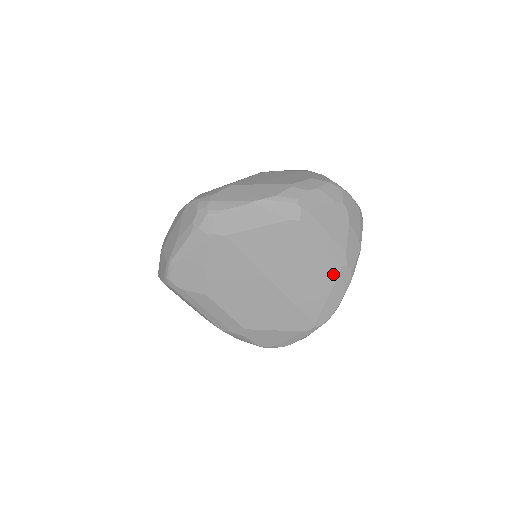
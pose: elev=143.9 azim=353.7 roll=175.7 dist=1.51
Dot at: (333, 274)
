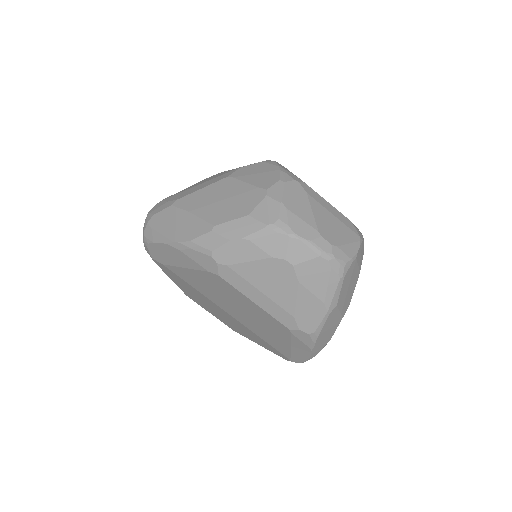
Dot at: (285, 331)
